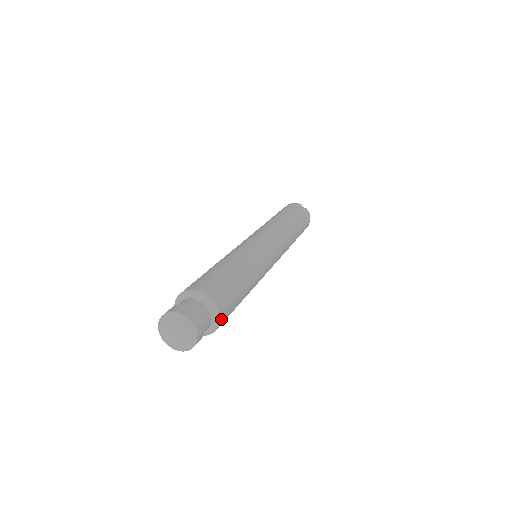
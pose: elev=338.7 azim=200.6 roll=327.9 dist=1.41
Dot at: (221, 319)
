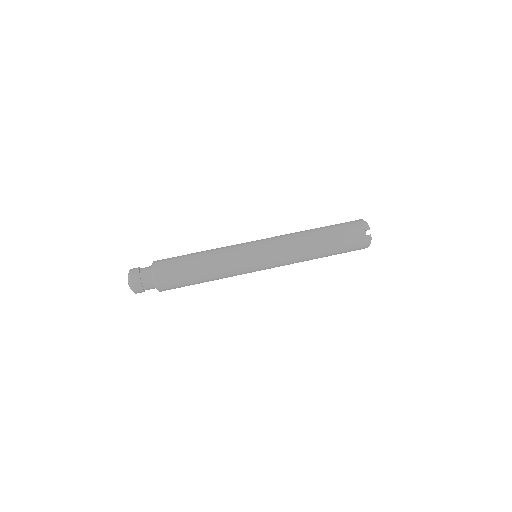
Dot at: (161, 290)
